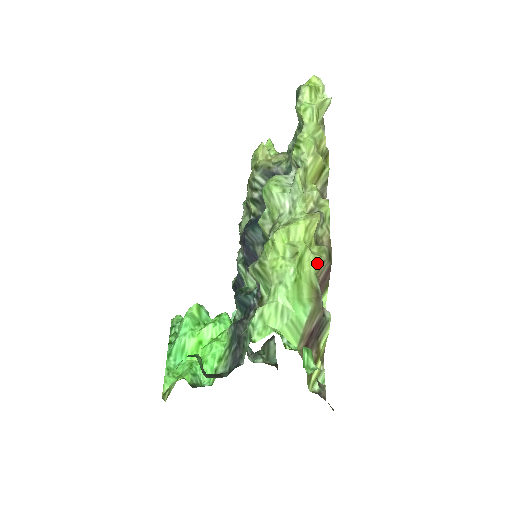
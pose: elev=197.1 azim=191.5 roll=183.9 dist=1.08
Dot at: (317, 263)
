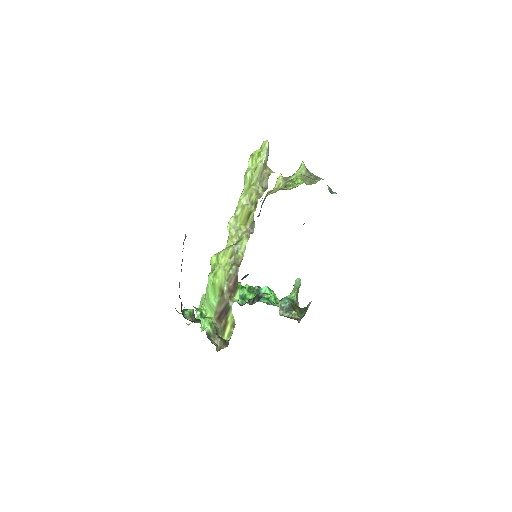
Dot at: (226, 275)
